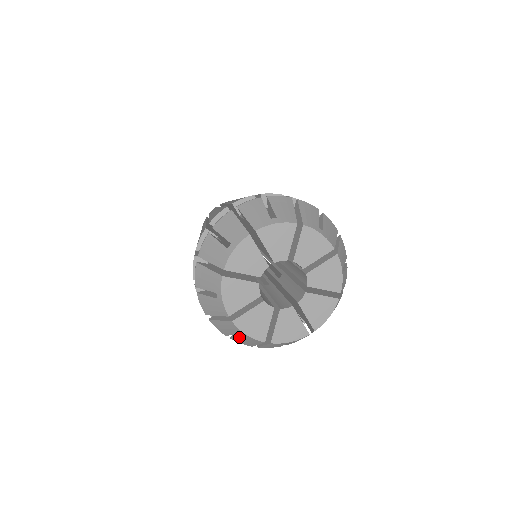
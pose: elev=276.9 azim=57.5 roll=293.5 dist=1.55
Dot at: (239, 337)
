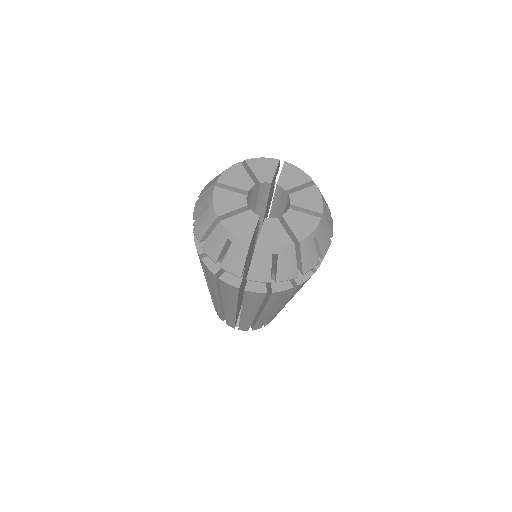
Dot at: (276, 264)
